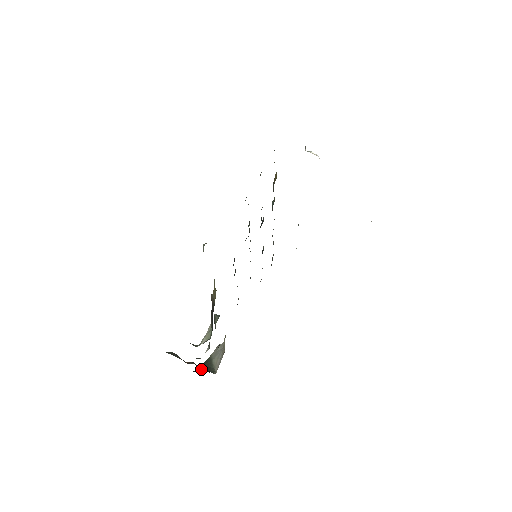
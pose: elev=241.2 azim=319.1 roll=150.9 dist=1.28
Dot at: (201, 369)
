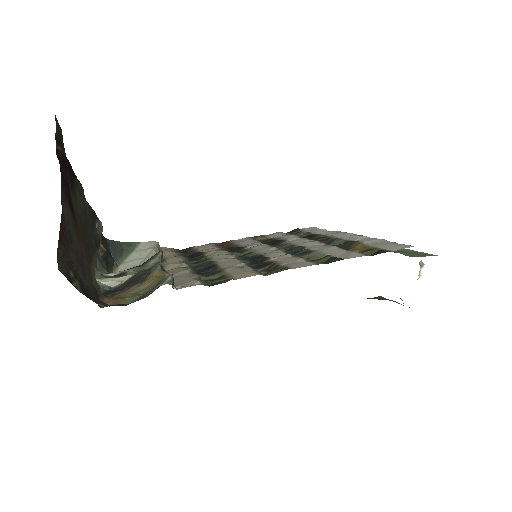
Dot at: (116, 248)
